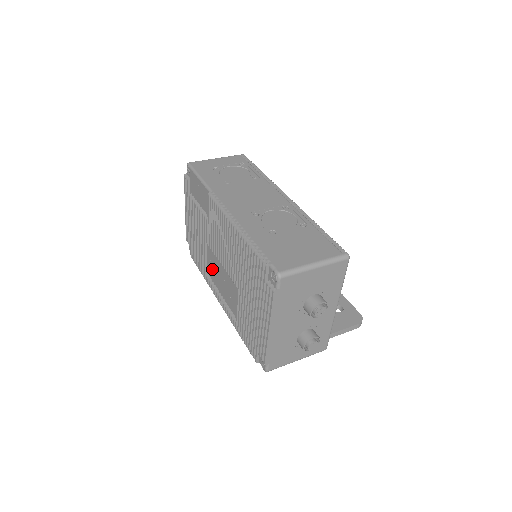
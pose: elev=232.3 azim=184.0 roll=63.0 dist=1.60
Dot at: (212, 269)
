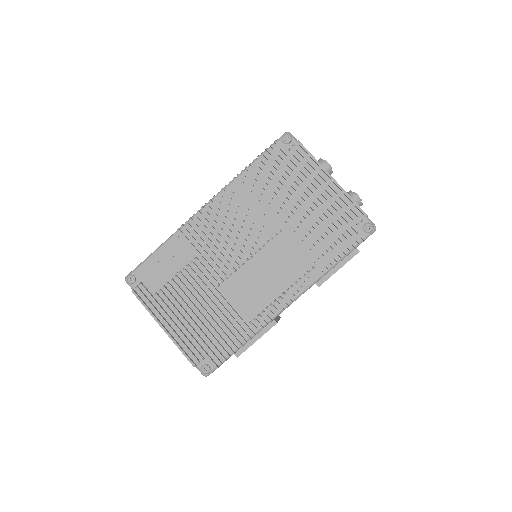
Dot at: (247, 300)
